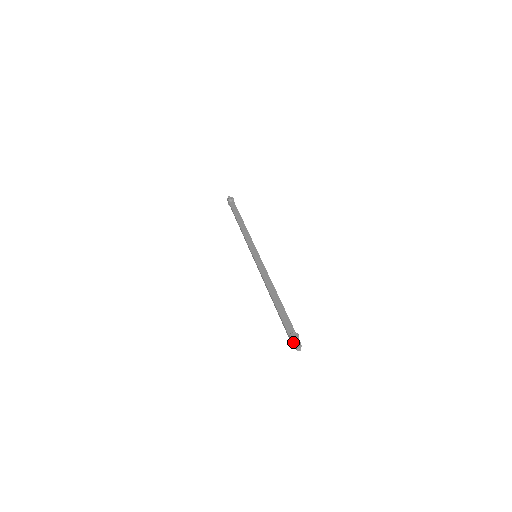
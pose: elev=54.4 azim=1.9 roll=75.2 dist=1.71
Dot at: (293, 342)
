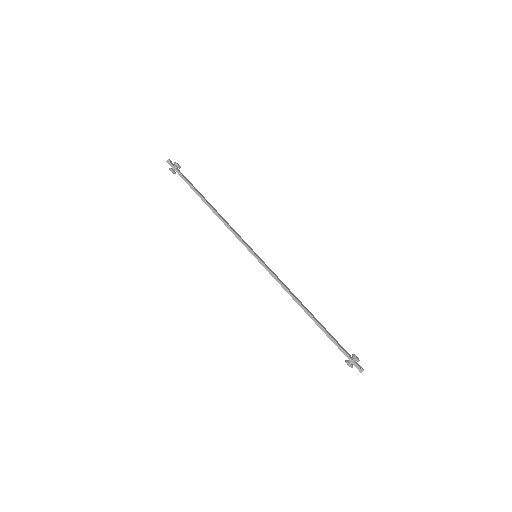
Dot at: (357, 364)
